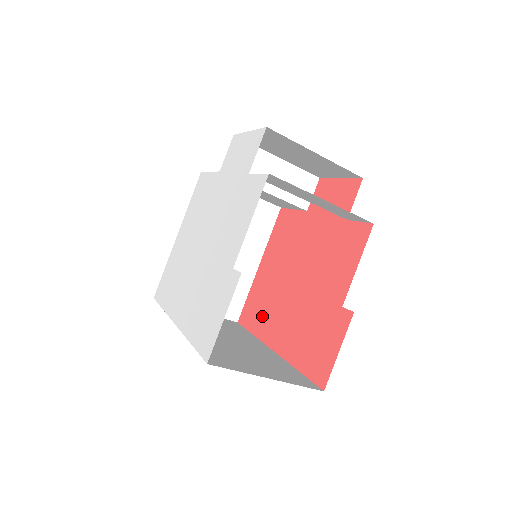
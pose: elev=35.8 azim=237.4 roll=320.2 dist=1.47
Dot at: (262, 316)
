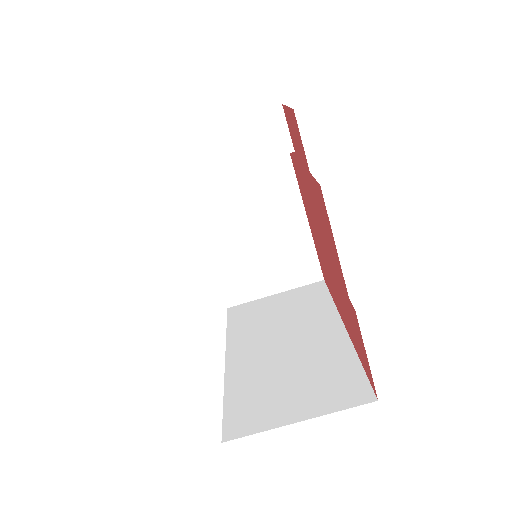
Dot at: (328, 281)
